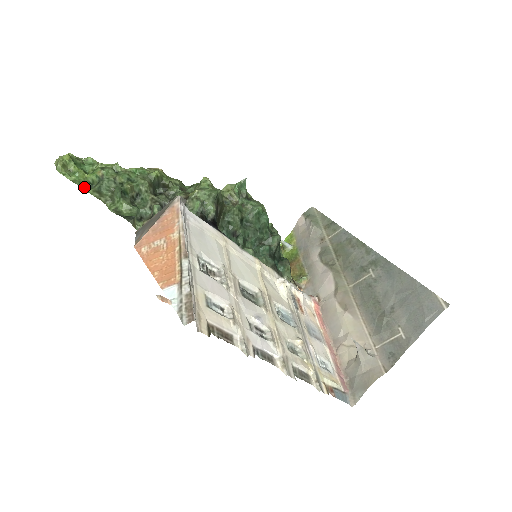
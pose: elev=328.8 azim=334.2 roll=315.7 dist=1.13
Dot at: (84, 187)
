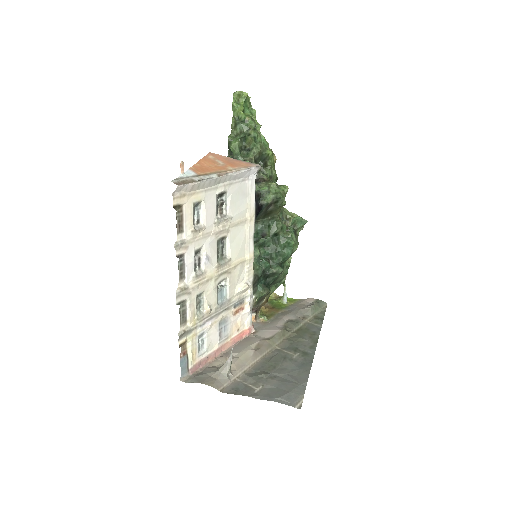
Dot at: (234, 115)
